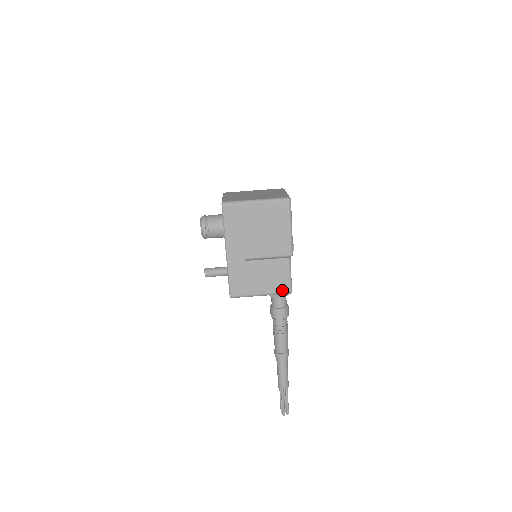
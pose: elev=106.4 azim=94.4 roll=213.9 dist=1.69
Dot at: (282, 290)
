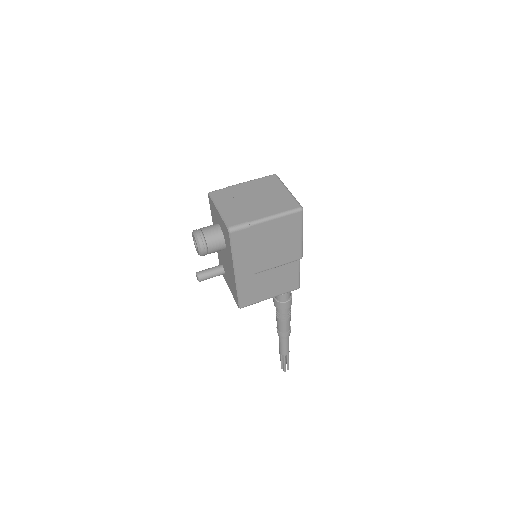
Dot at: (291, 289)
